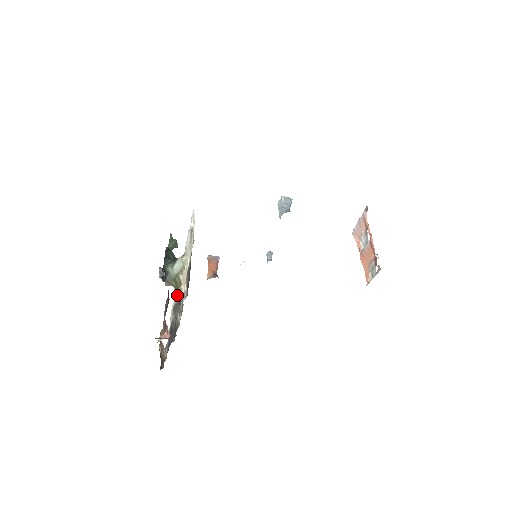
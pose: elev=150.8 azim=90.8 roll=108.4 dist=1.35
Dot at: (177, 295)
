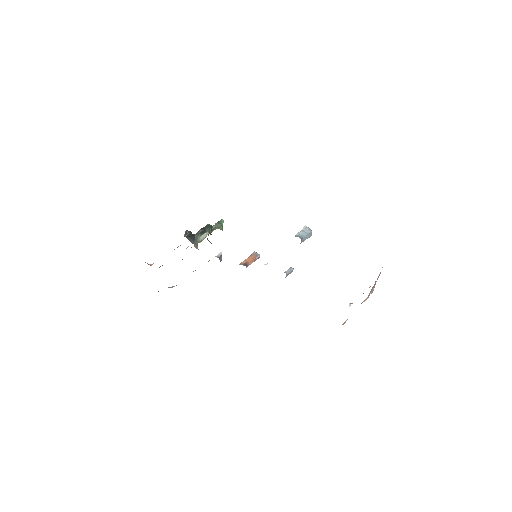
Dot at: occluded
